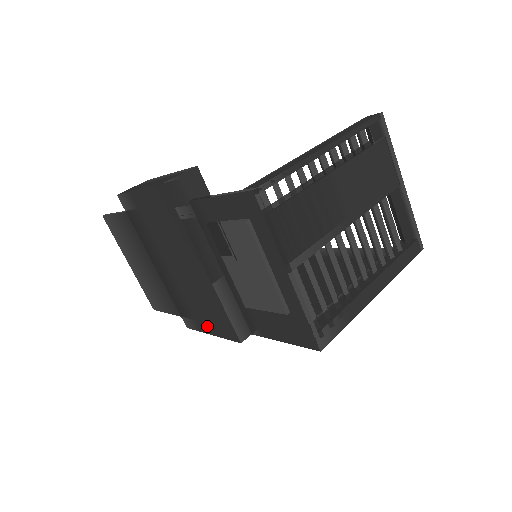
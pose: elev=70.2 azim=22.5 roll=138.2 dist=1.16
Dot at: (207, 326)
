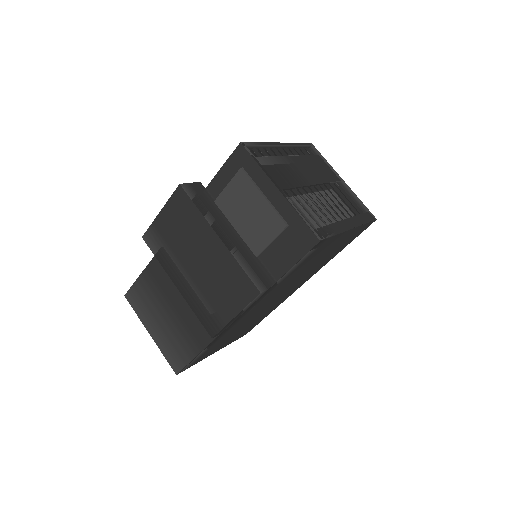
Dot at: (229, 309)
